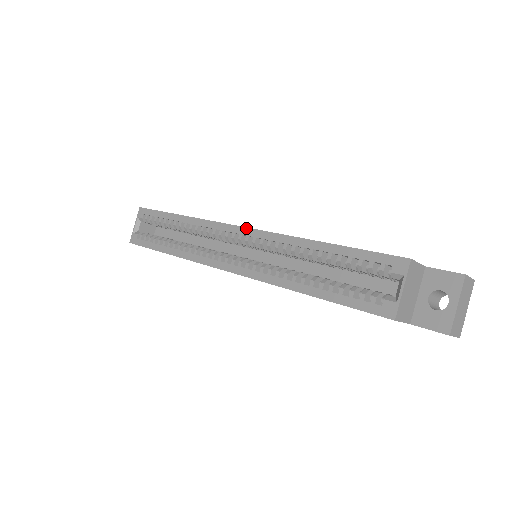
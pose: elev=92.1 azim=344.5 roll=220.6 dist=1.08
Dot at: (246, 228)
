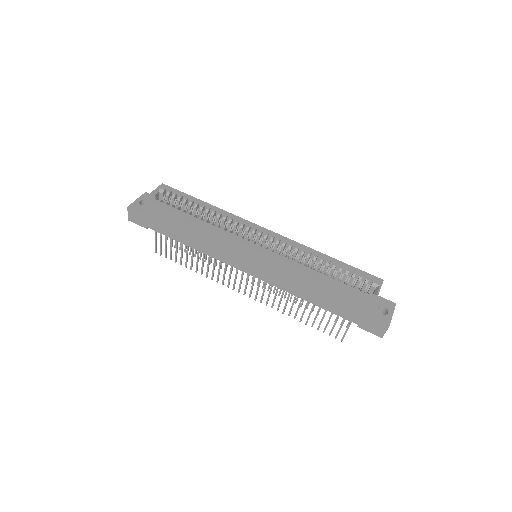
Dot at: (273, 232)
